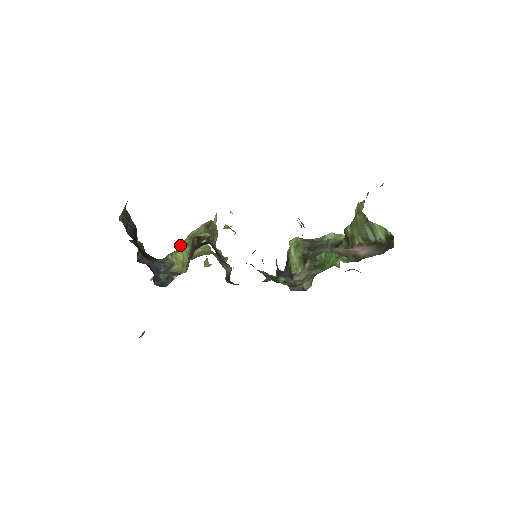
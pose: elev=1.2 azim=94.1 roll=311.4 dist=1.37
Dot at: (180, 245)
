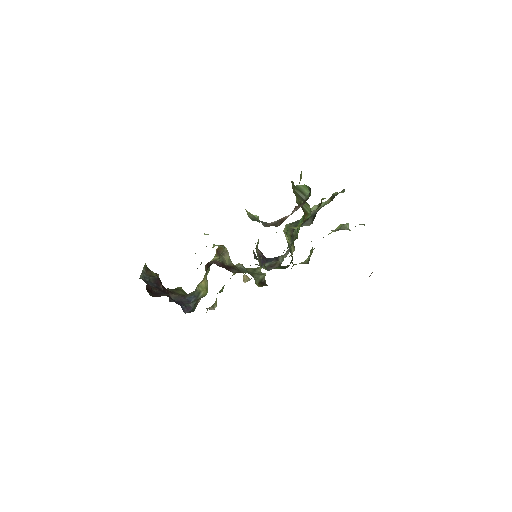
Dot at: occluded
